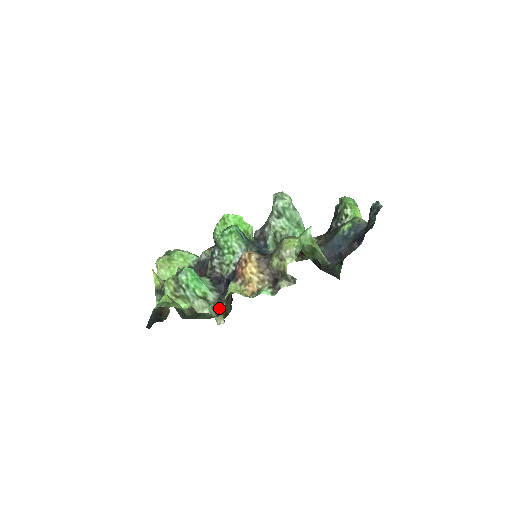
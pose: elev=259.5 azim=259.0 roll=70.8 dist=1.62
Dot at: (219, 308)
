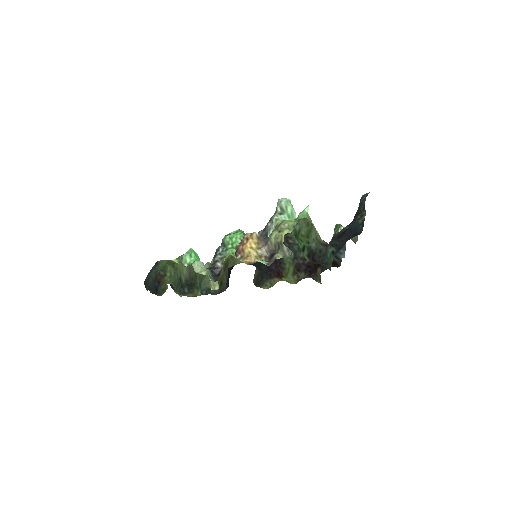
Dot at: occluded
